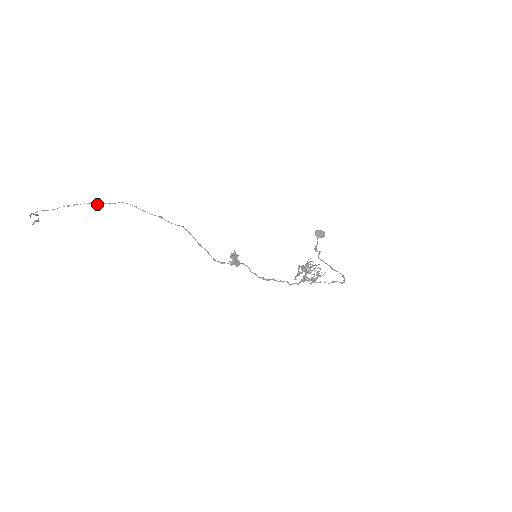
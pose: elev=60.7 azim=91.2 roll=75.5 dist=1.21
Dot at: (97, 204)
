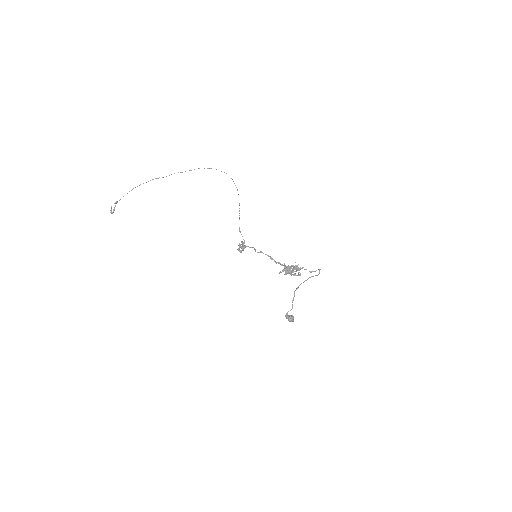
Dot at: (199, 168)
